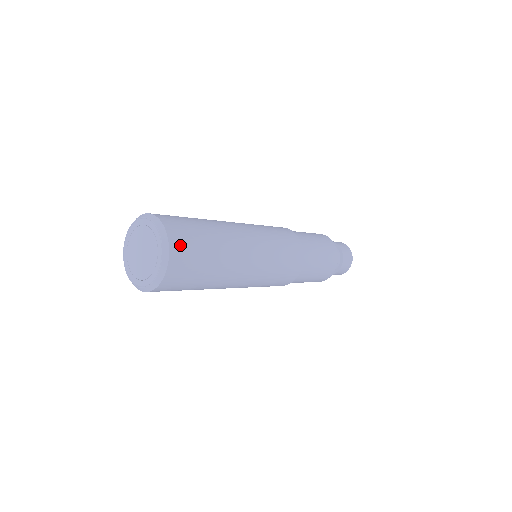
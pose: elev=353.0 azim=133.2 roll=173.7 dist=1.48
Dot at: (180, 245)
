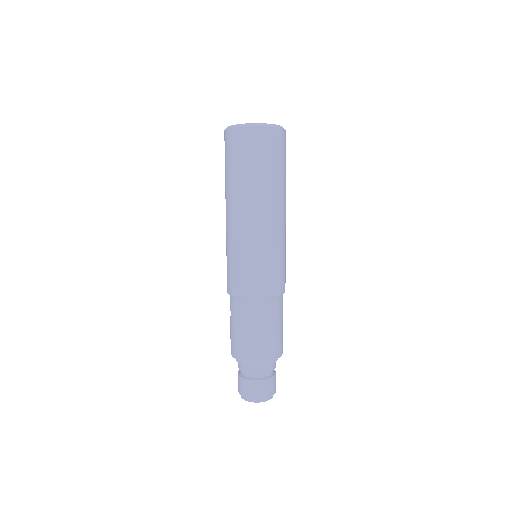
Dot at: occluded
